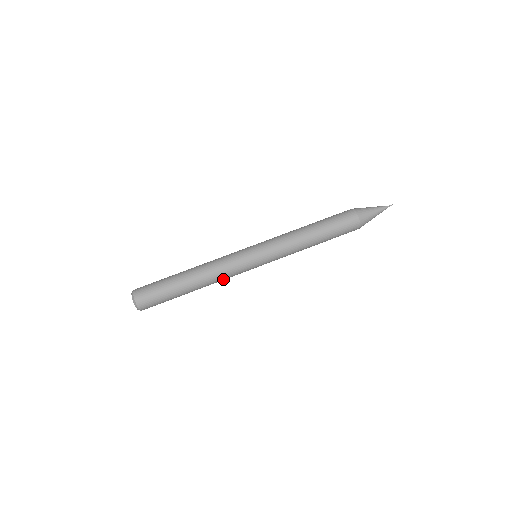
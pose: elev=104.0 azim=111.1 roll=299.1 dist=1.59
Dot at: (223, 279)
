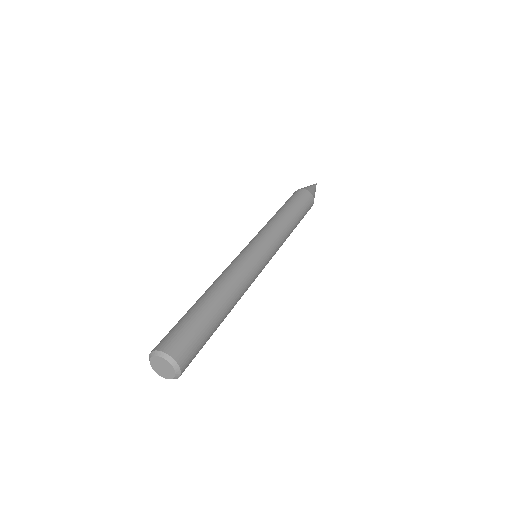
Dot at: (245, 282)
